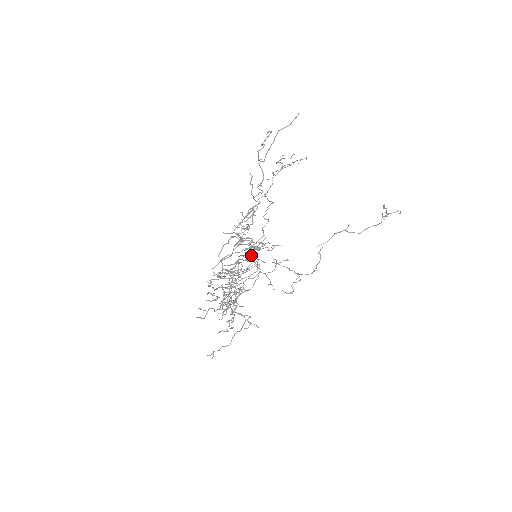
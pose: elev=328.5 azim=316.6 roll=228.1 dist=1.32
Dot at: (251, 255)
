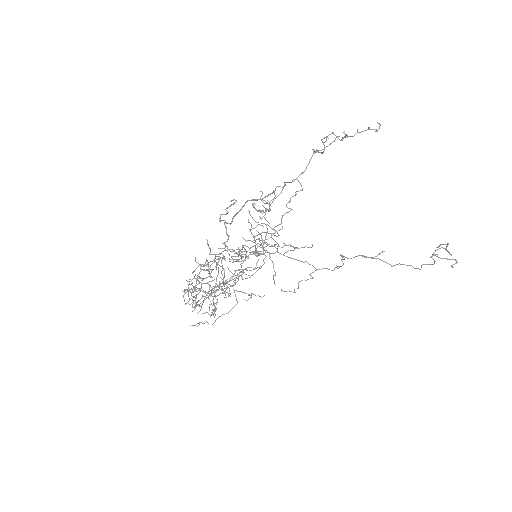
Dot at: occluded
